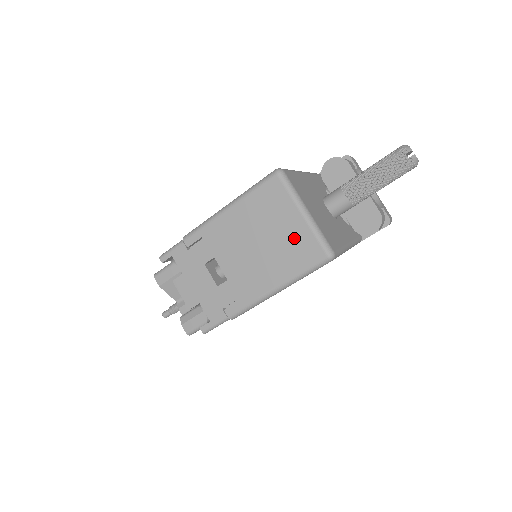
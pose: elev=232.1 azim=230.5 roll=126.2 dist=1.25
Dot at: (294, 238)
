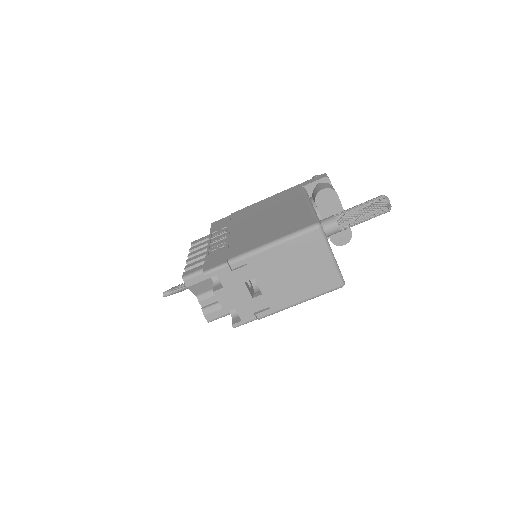
Dot at: (321, 272)
